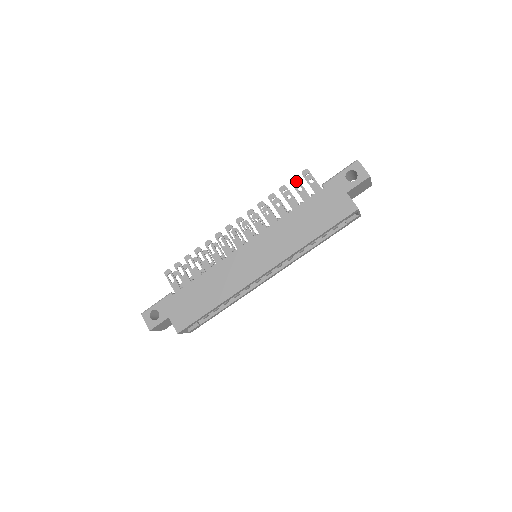
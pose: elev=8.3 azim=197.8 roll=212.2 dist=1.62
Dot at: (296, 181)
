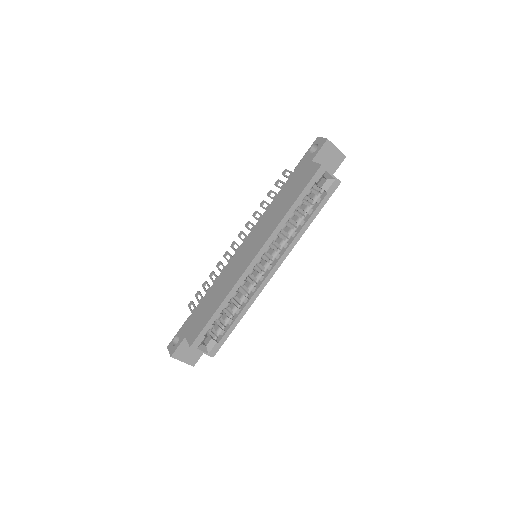
Dot at: (278, 182)
